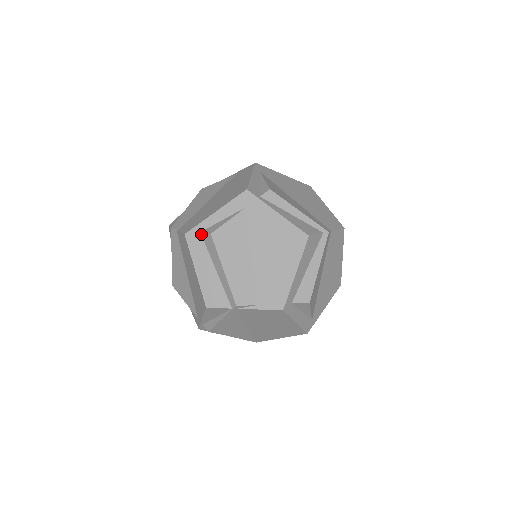
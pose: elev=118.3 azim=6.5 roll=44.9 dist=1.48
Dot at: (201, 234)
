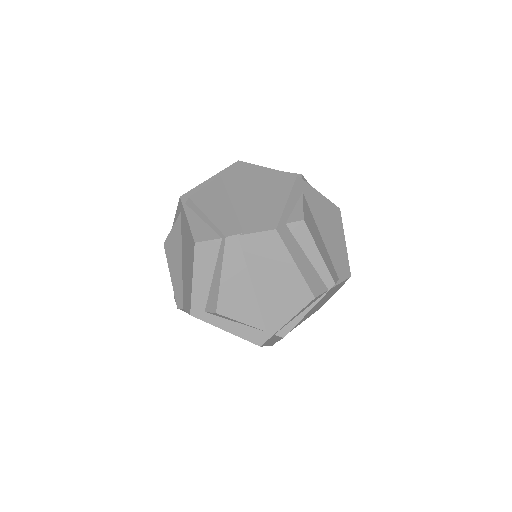
Dot at: (287, 225)
